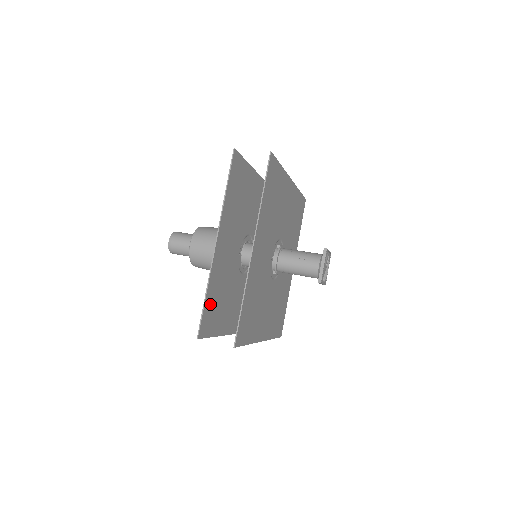
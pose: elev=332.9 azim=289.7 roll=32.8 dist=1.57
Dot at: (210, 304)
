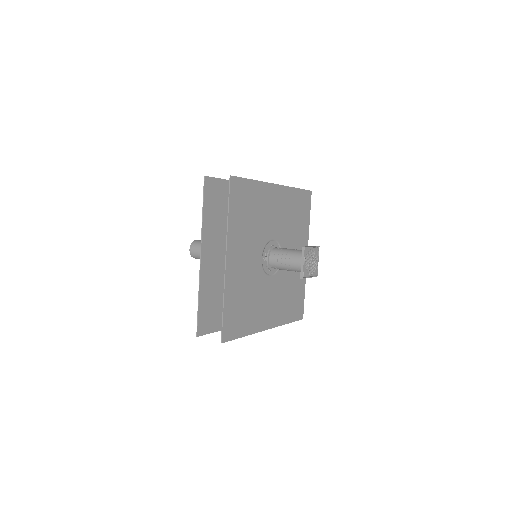
Dot at: (206, 307)
